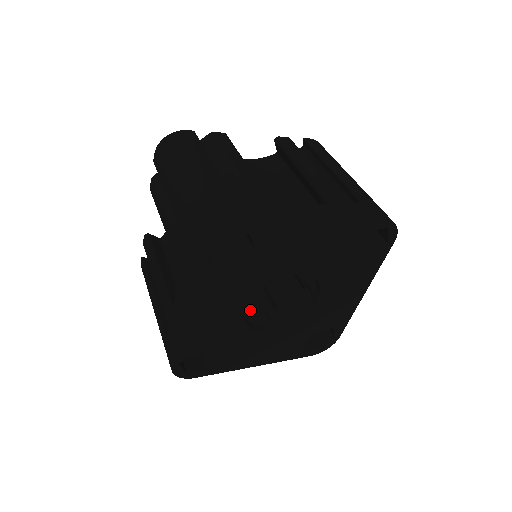
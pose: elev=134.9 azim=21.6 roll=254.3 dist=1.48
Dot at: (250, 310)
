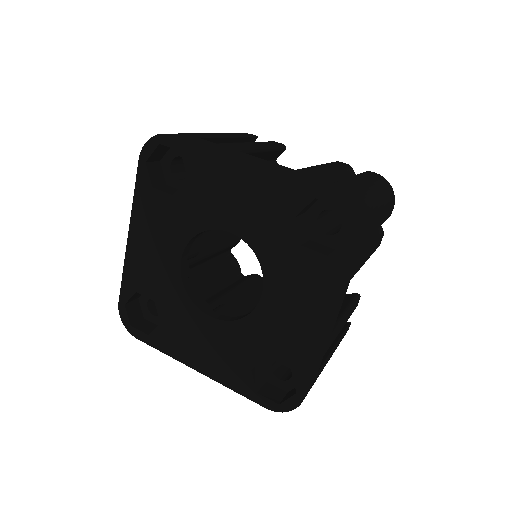
Dot at: occluded
